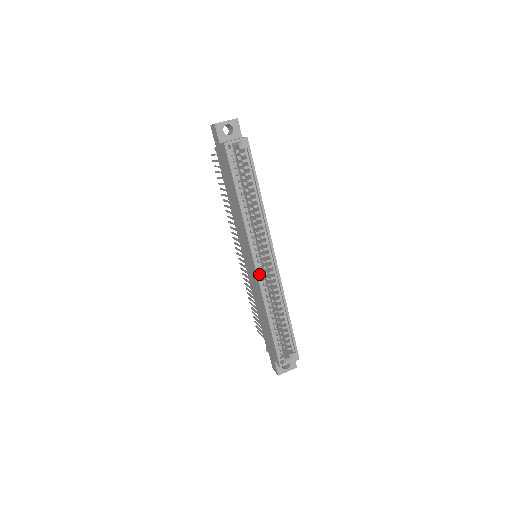
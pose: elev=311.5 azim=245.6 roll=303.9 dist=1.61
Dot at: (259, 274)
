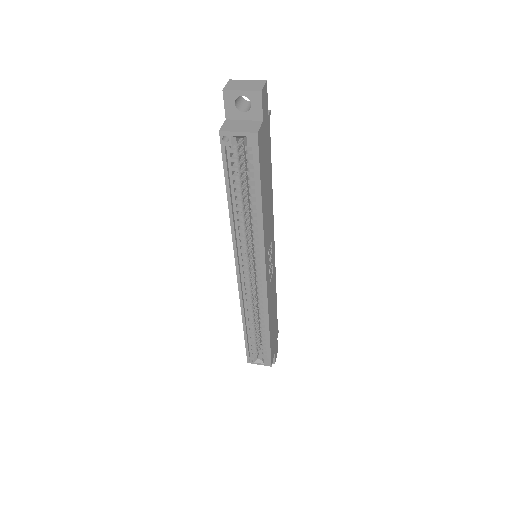
Dot at: (243, 284)
